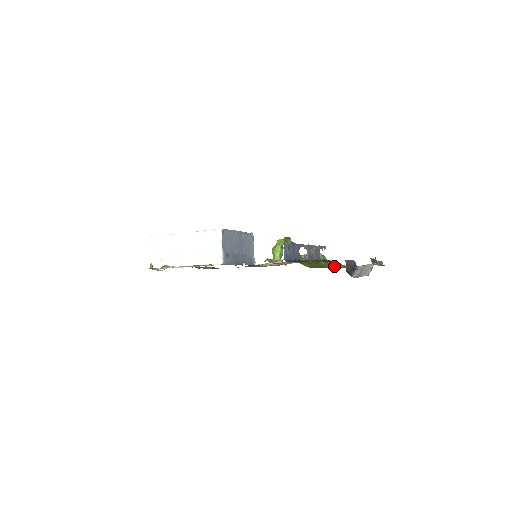
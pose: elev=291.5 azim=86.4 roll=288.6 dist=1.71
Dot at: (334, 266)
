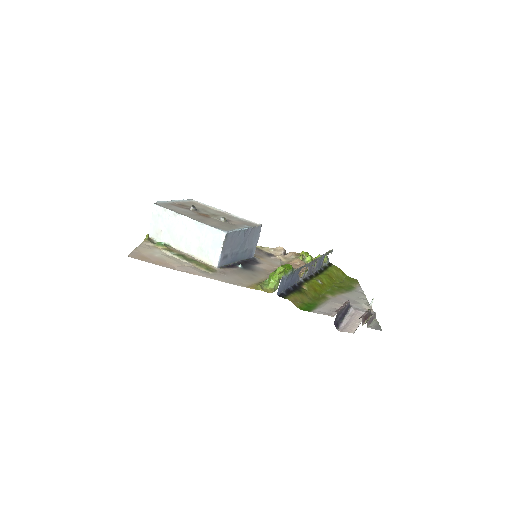
Dot at: (331, 284)
